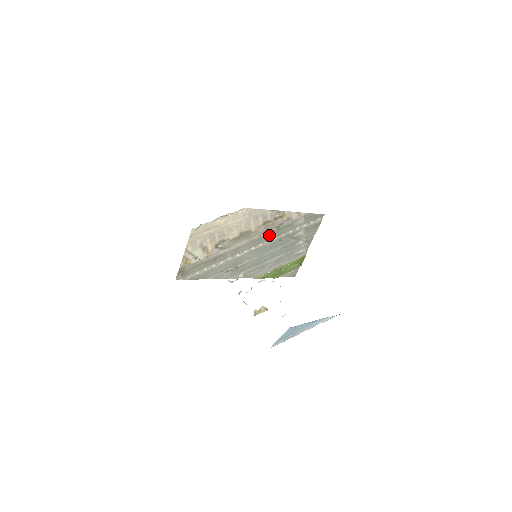
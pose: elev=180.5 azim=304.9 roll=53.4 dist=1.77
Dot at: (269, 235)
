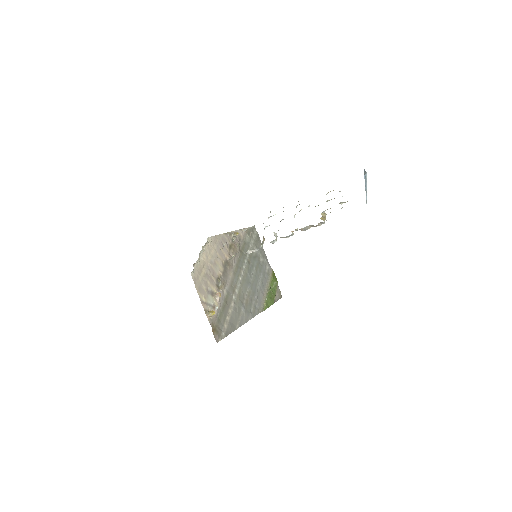
Dot at: (240, 260)
